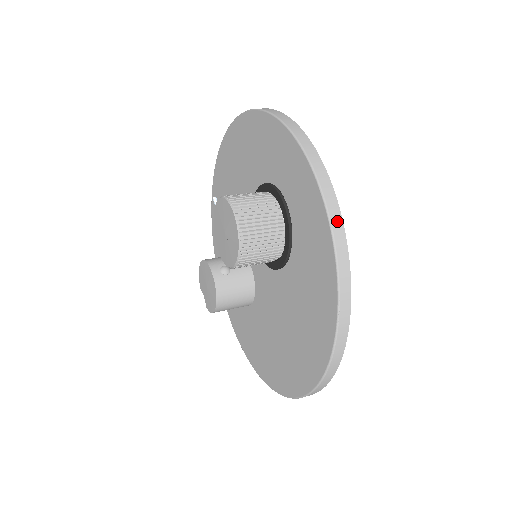
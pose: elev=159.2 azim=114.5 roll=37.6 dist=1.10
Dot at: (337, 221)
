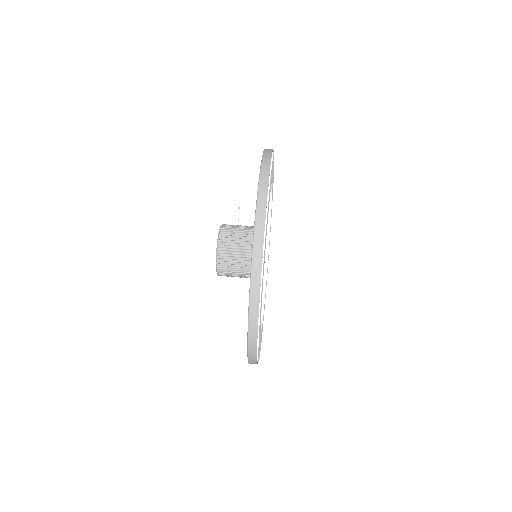
Dot at: (255, 298)
